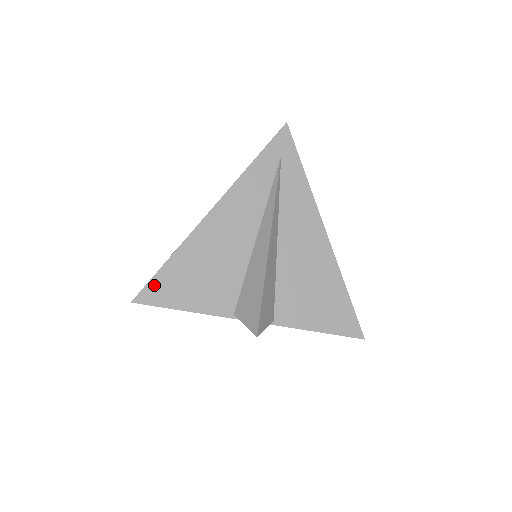
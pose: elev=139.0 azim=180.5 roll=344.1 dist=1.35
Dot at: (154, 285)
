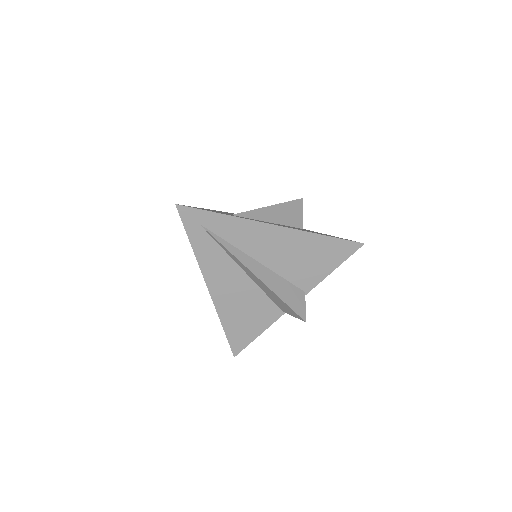
Dot at: (233, 342)
